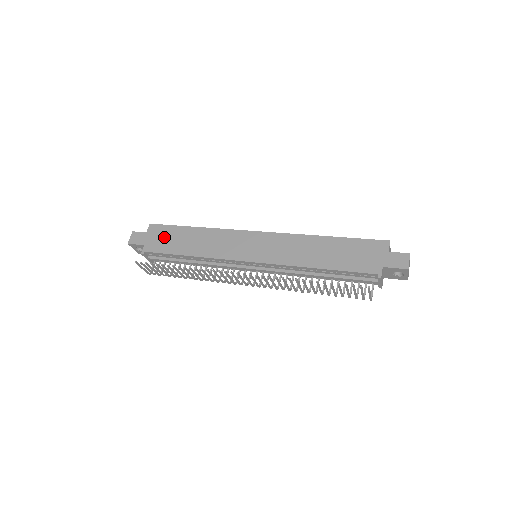
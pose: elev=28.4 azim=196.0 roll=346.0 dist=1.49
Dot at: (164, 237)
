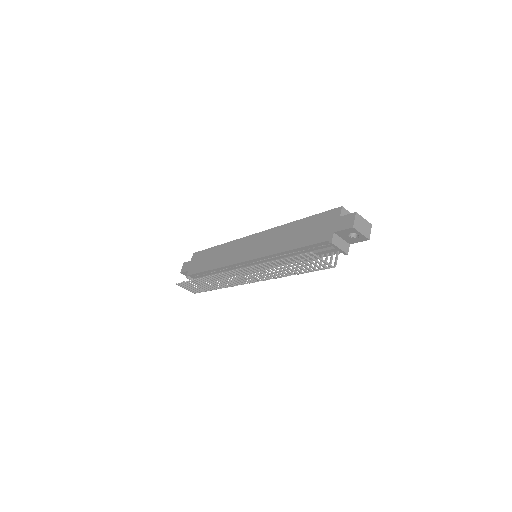
Dot at: (199, 260)
